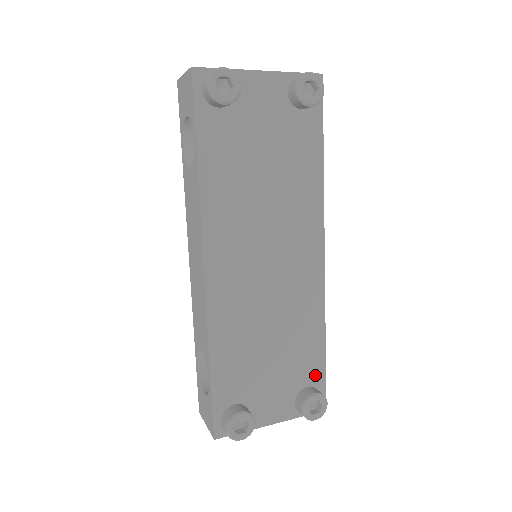
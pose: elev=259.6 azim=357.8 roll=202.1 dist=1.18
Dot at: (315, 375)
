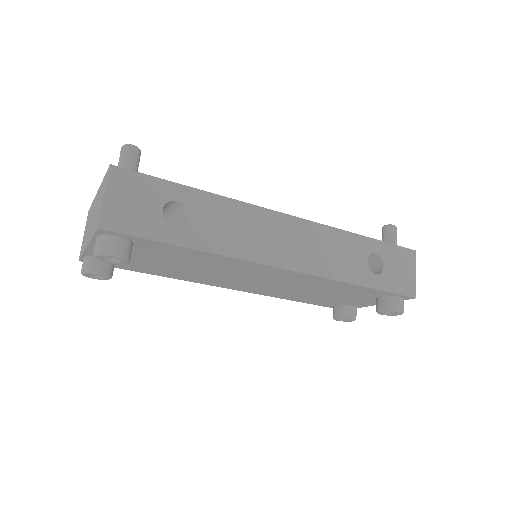
Dot at: (378, 293)
